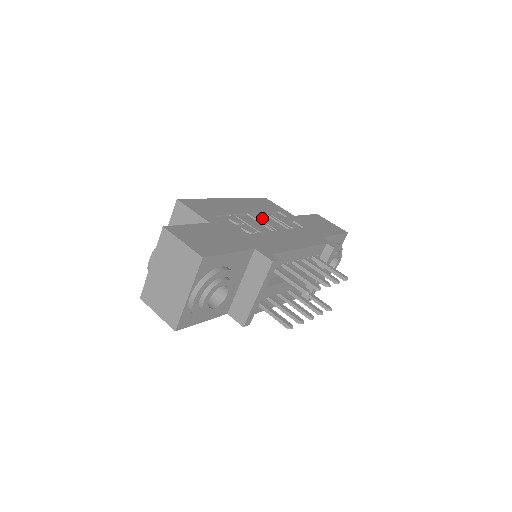
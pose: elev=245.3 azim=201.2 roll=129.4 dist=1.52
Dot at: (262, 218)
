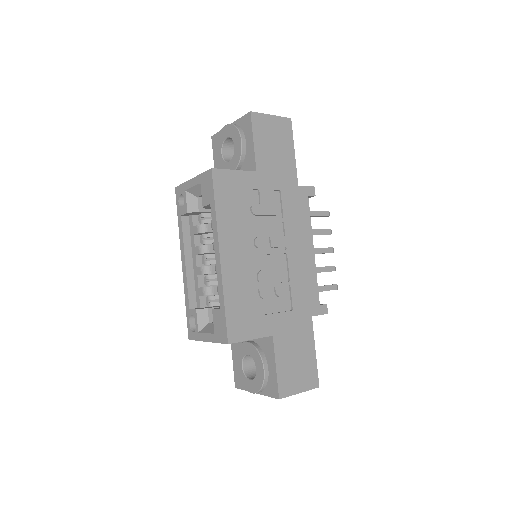
Dot at: (263, 243)
